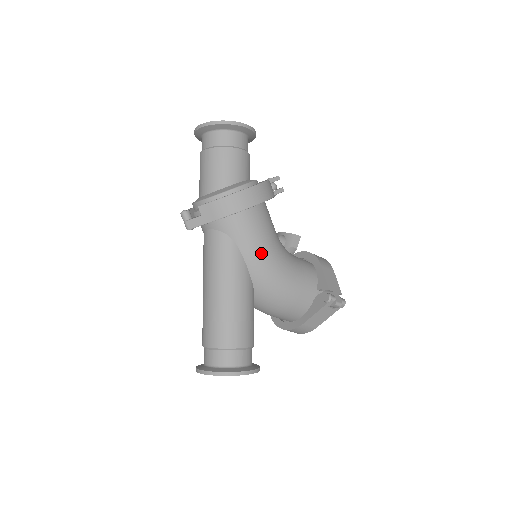
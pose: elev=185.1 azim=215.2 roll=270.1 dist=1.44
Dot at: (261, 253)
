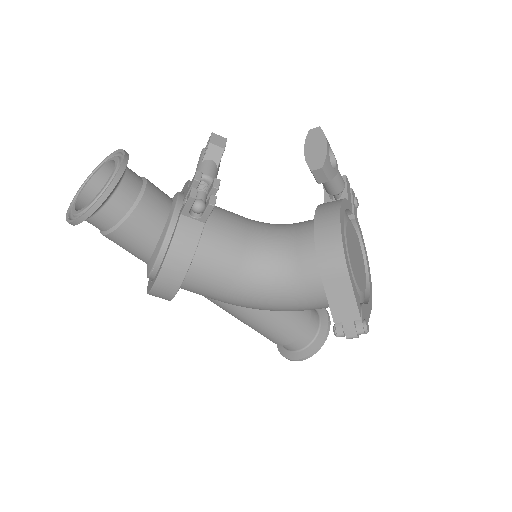
Dot at: (232, 302)
